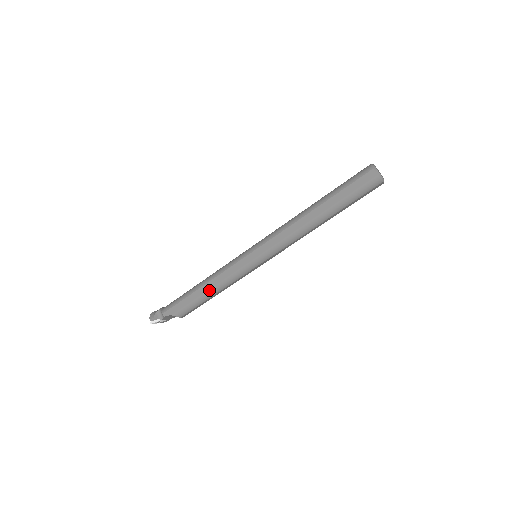
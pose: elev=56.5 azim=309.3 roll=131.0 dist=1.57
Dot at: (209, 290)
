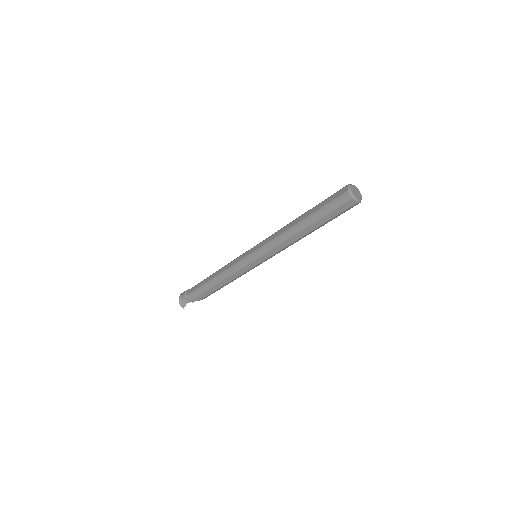
Dot at: (225, 285)
